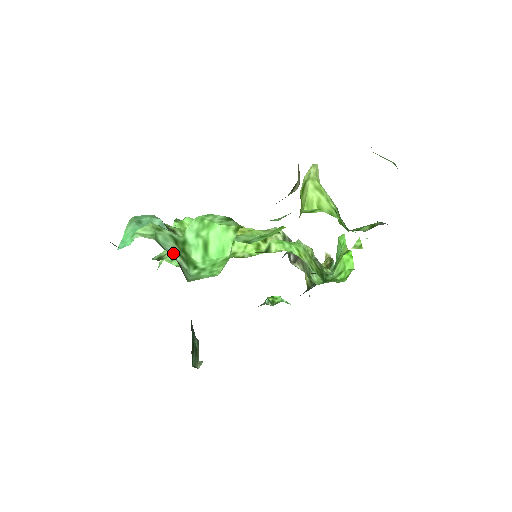
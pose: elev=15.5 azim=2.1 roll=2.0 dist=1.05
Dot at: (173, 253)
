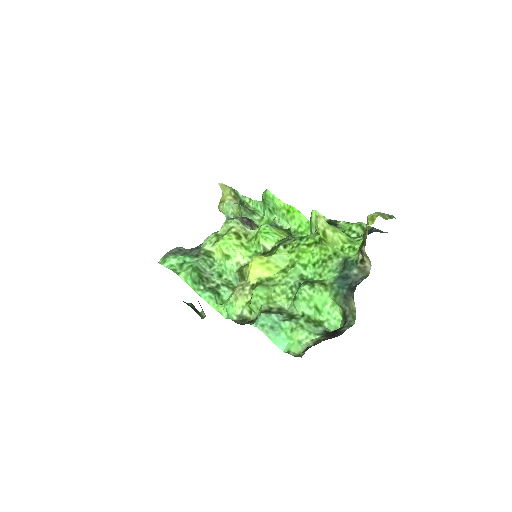
Dot at: (318, 329)
